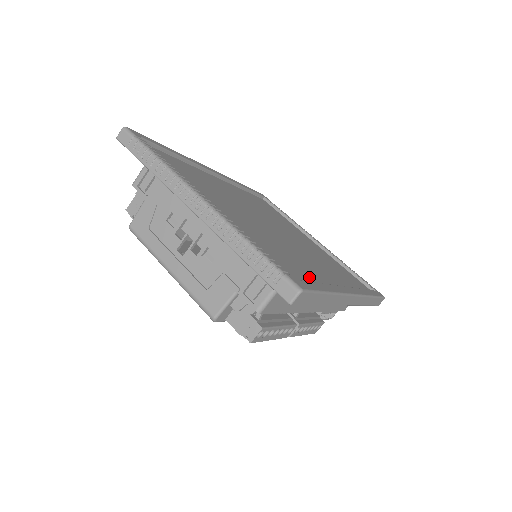
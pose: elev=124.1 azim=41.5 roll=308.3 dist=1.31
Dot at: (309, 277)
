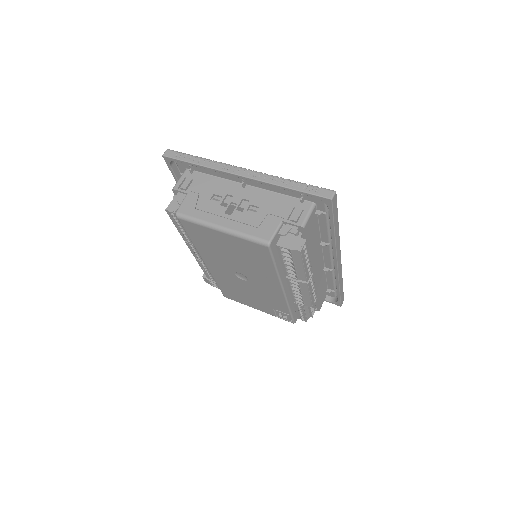
Dot at: occluded
